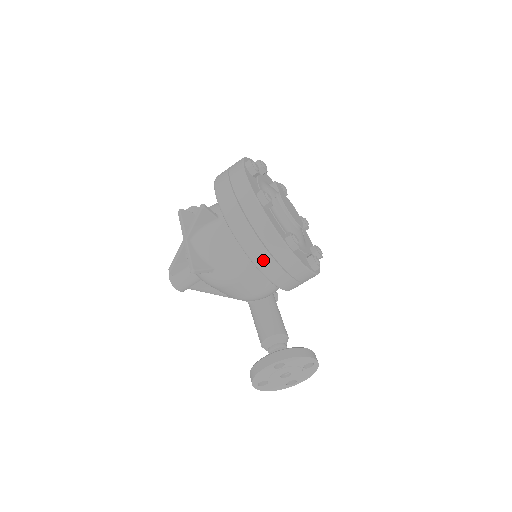
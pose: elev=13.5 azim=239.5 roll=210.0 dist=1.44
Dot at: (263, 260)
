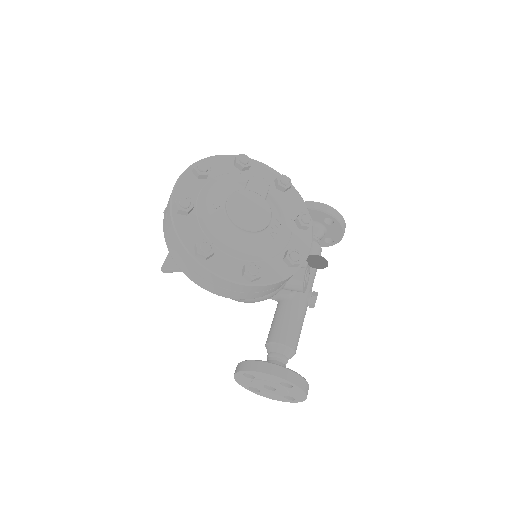
Dot at: (183, 267)
